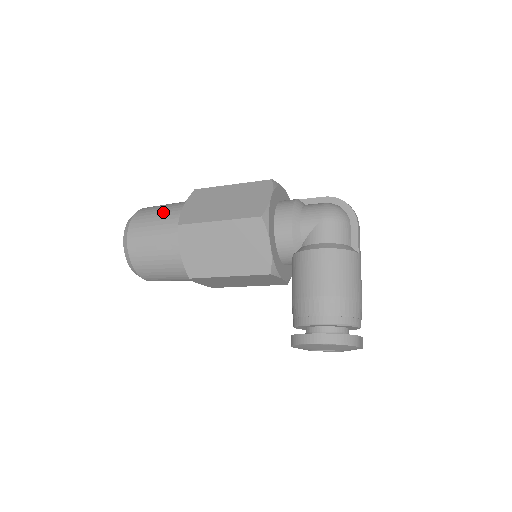
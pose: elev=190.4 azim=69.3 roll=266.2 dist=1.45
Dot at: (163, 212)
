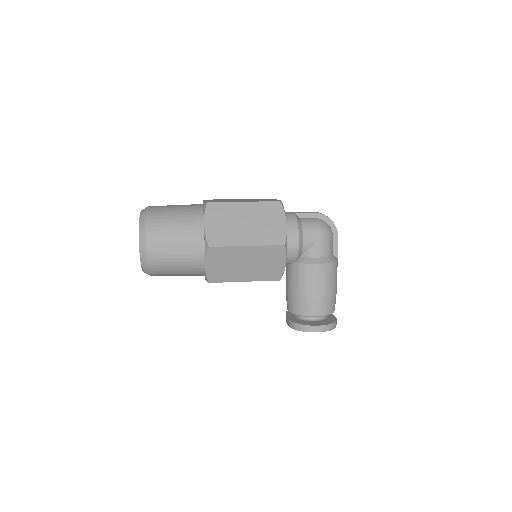
Dot at: (181, 225)
